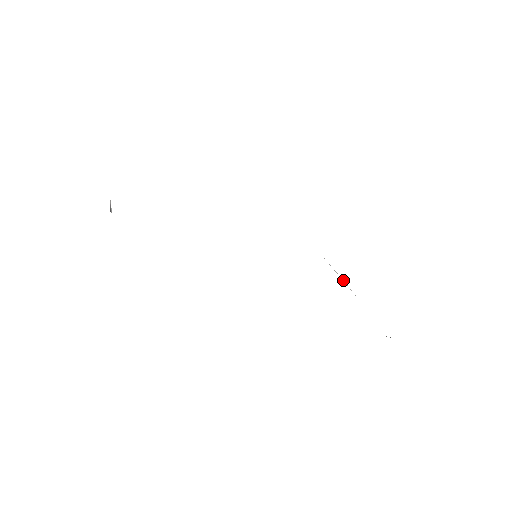
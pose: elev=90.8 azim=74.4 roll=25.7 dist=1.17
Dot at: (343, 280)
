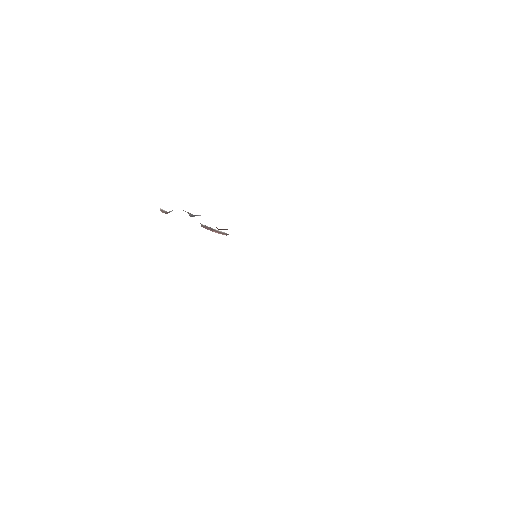
Dot at: occluded
